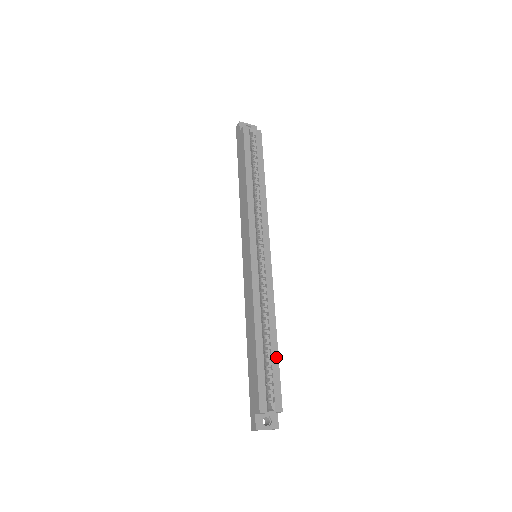
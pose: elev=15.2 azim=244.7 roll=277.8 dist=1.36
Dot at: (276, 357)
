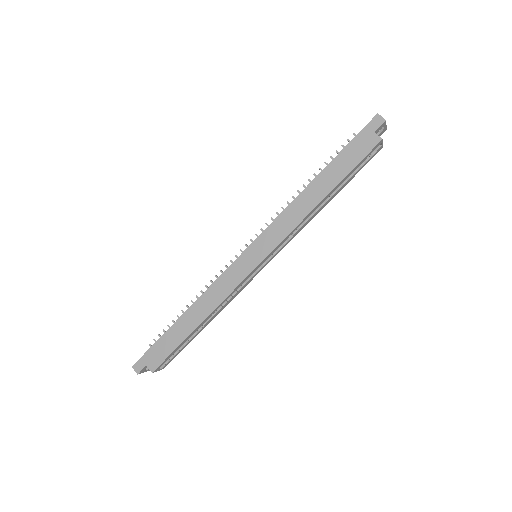
Dot at: occluded
